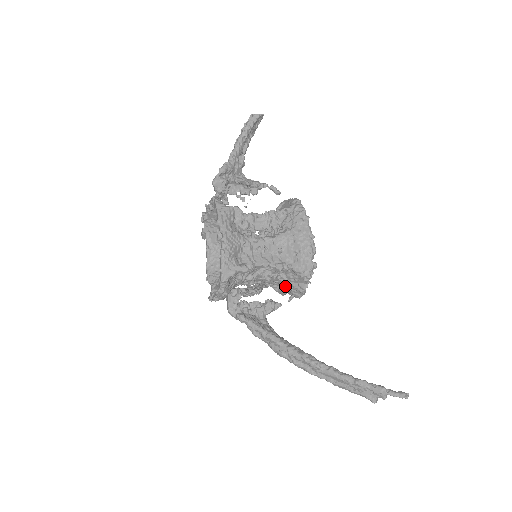
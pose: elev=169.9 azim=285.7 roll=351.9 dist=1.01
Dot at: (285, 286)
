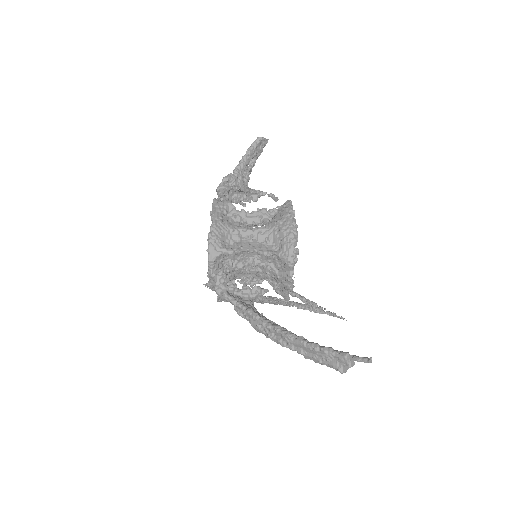
Dot at: (276, 278)
